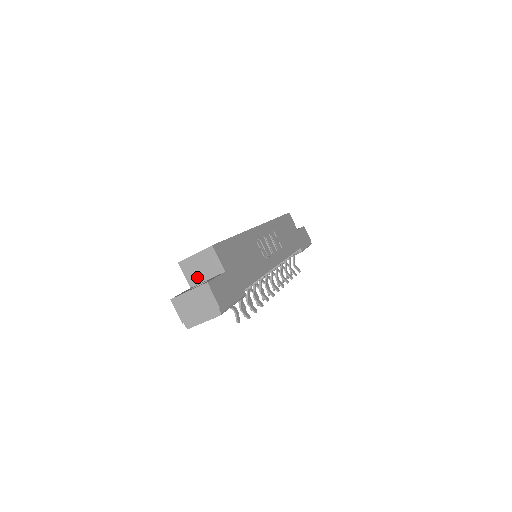
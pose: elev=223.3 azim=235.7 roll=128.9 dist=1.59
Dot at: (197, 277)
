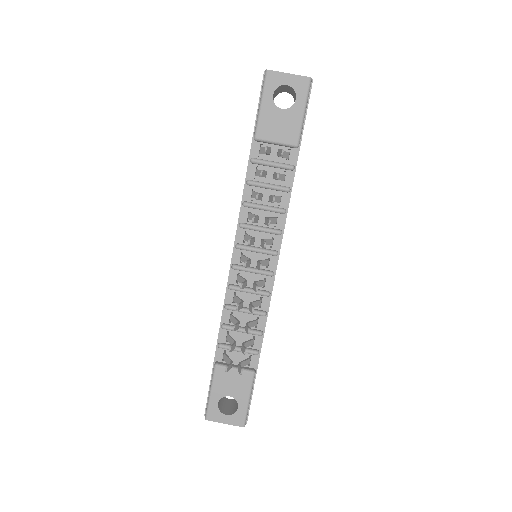
Dot at: occluded
